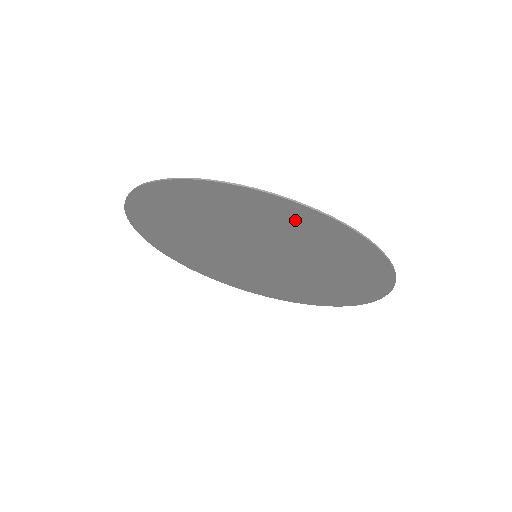
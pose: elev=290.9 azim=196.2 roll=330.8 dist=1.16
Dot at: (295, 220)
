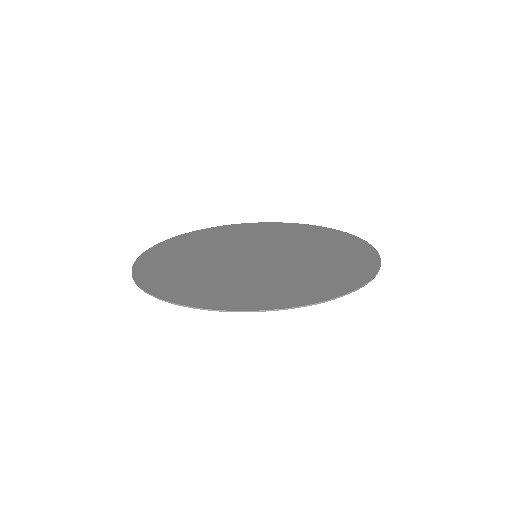
Dot at: (259, 298)
